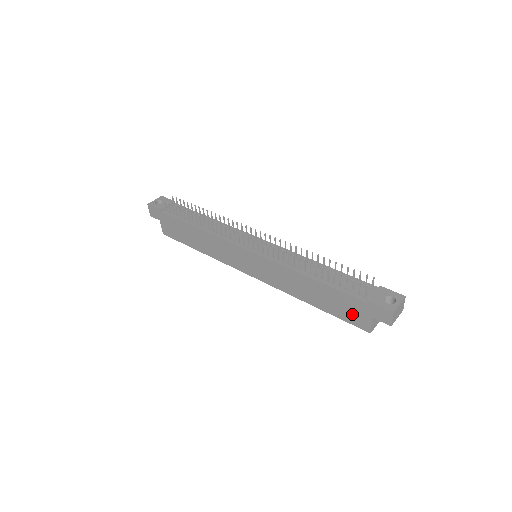
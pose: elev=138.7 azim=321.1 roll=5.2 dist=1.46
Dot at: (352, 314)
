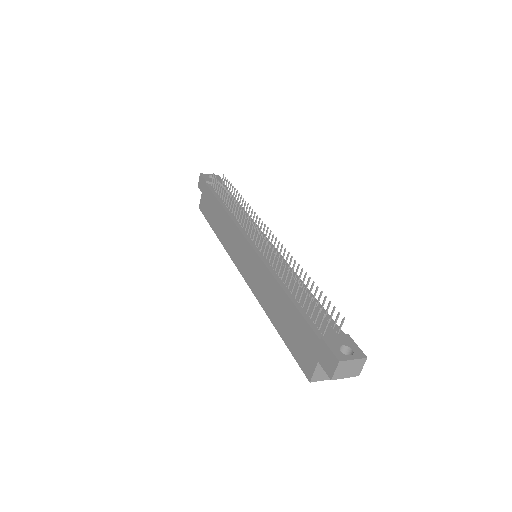
Dot at: (302, 350)
